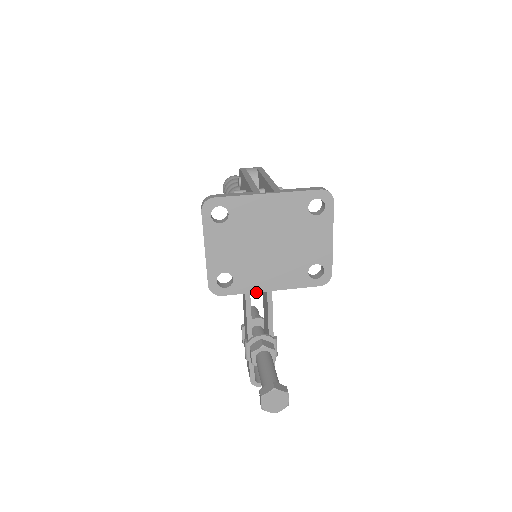
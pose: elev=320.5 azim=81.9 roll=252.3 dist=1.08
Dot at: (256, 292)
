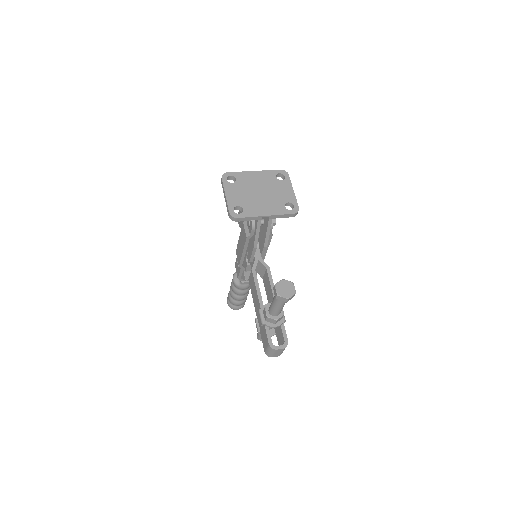
Dot at: (257, 216)
